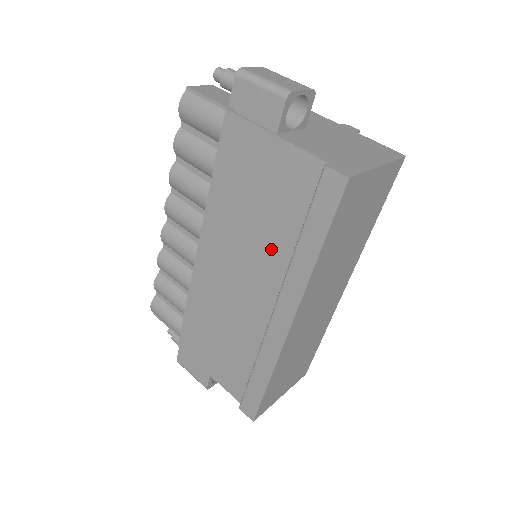
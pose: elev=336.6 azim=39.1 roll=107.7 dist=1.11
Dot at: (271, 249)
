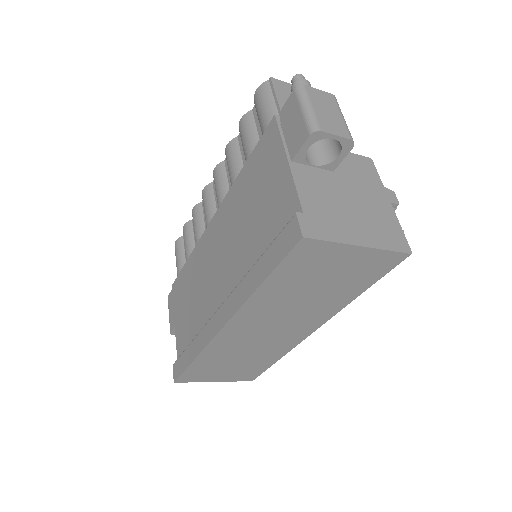
Dot at: (243, 256)
